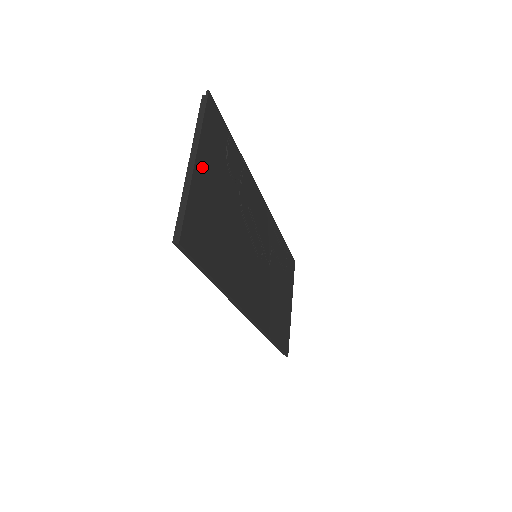
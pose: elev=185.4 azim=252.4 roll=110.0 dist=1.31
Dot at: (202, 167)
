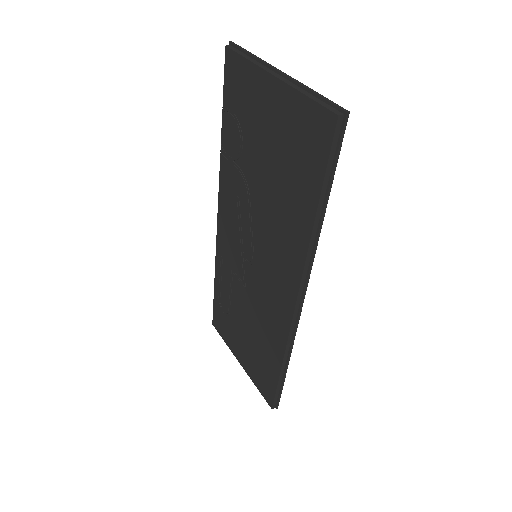
Dot at: occluded
